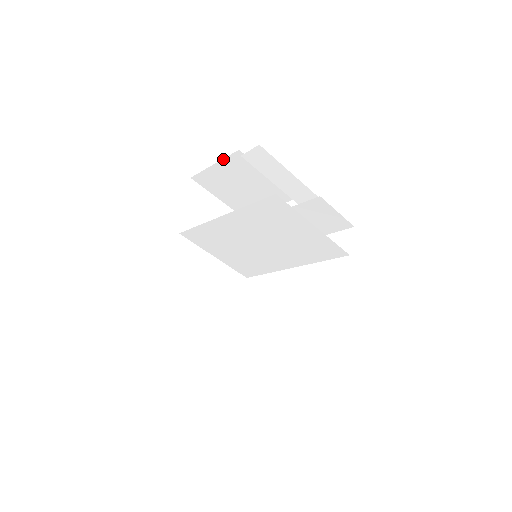
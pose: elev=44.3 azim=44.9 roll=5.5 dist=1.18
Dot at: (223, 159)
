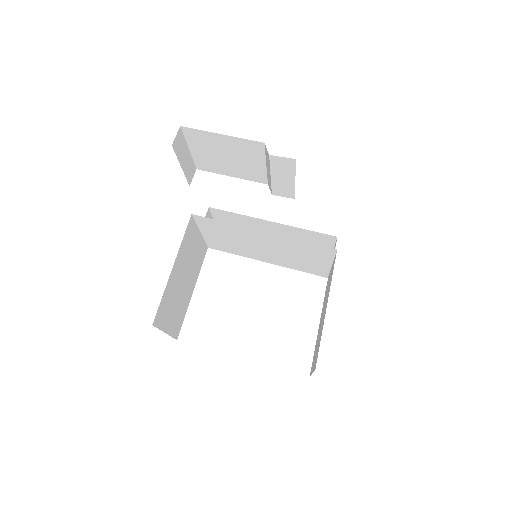
Dot at: occluded
